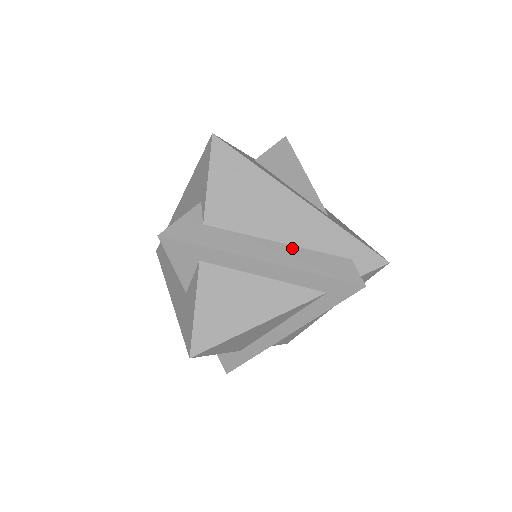
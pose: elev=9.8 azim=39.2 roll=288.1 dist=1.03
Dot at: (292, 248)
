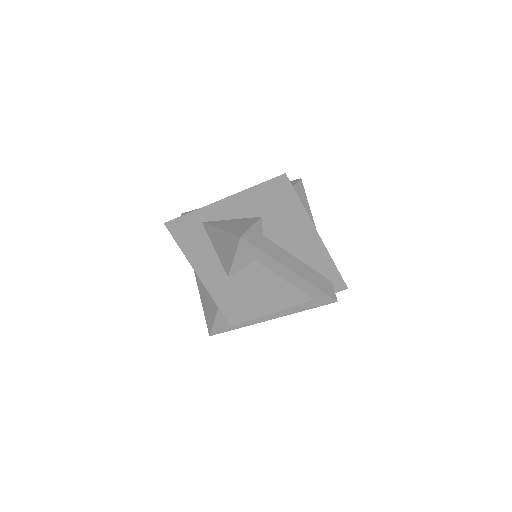
Dot at: (306, 266)
